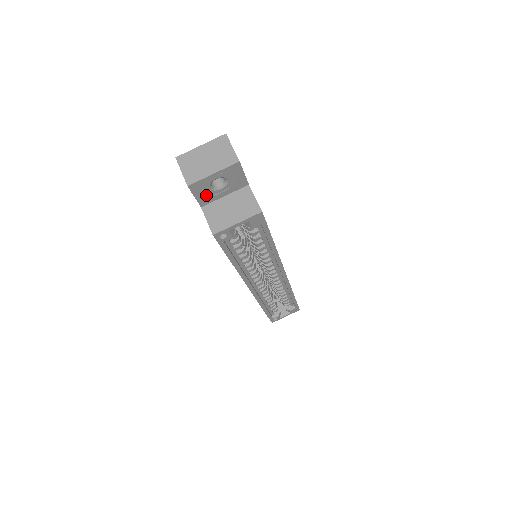
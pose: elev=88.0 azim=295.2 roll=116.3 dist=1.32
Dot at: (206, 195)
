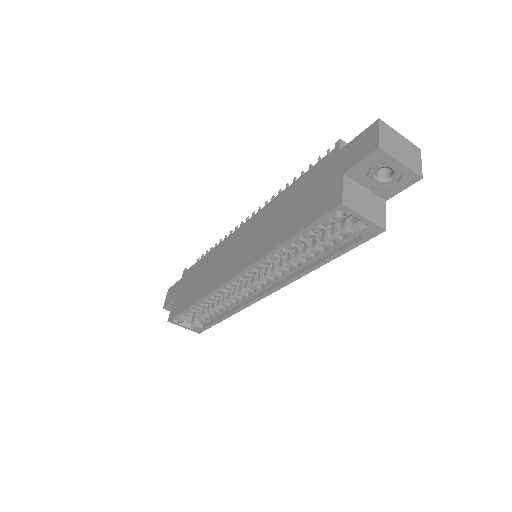
Dot at: (365, 170)
